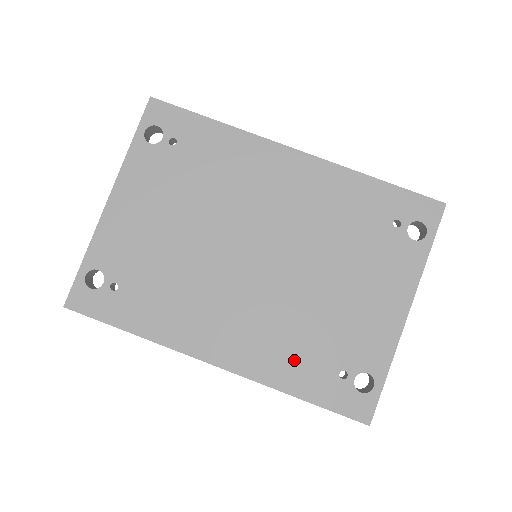
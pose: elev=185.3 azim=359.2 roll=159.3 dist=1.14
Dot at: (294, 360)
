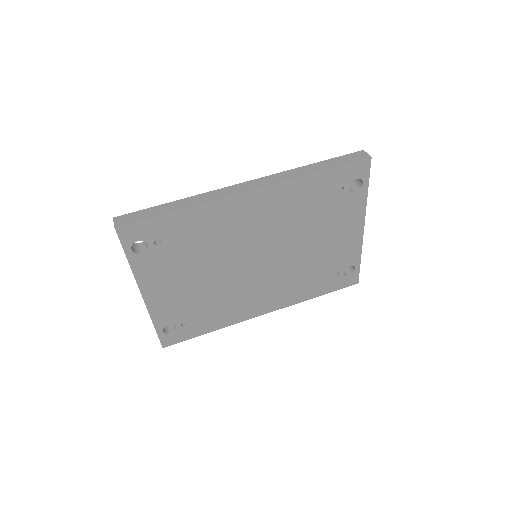
Dot at: (307, 286)
